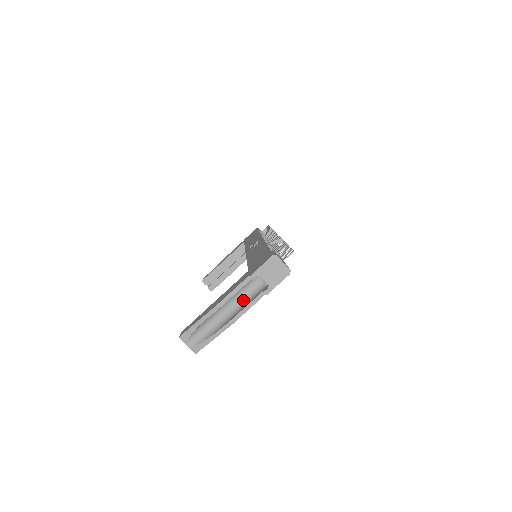
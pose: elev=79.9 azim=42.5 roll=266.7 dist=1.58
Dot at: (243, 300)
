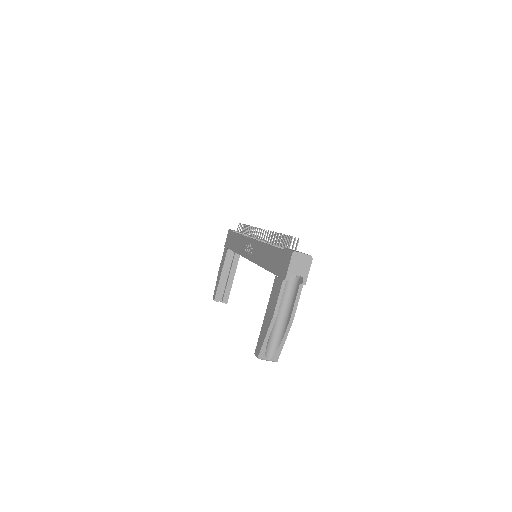
Dot at: (287, 300)
